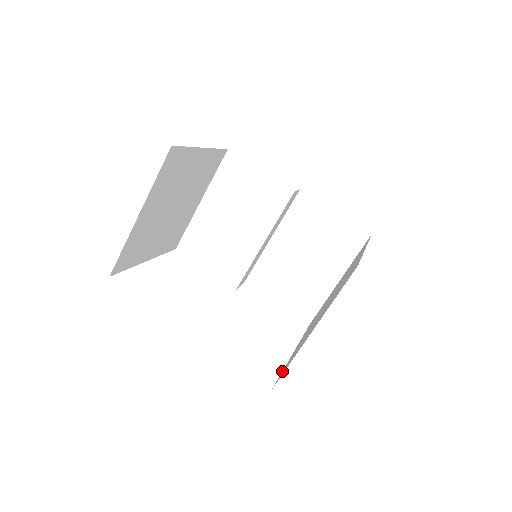
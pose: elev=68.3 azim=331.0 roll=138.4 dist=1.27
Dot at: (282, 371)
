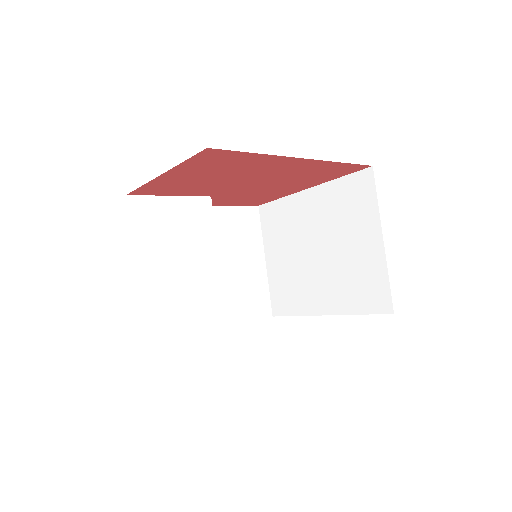
Dot at: (362, 312)
